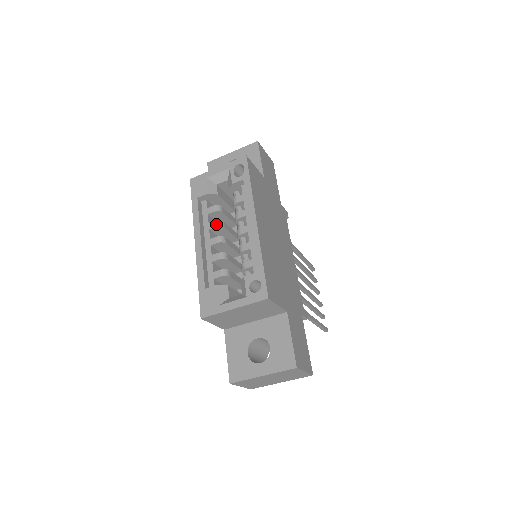
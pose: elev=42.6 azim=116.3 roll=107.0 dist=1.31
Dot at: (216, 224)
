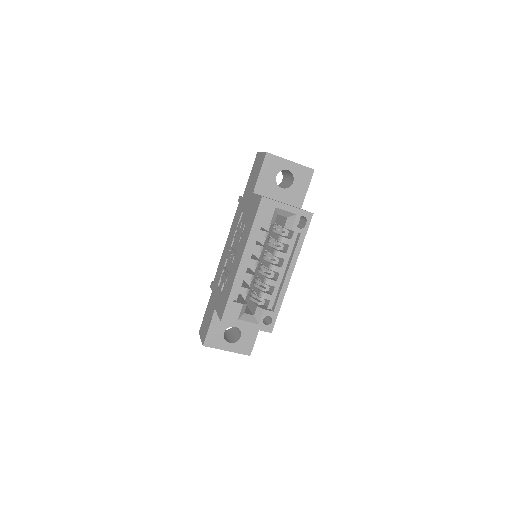
Dot at: (261, 249)
